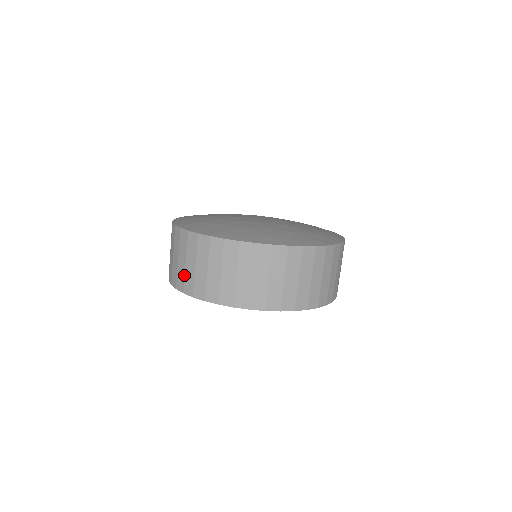
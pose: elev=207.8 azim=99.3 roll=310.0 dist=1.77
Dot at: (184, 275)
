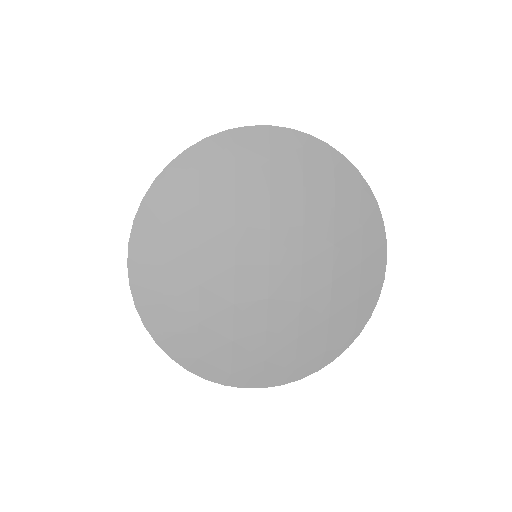
Dot at: occluded
